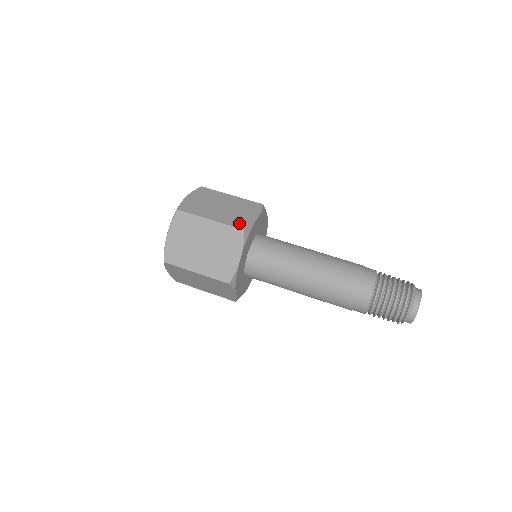
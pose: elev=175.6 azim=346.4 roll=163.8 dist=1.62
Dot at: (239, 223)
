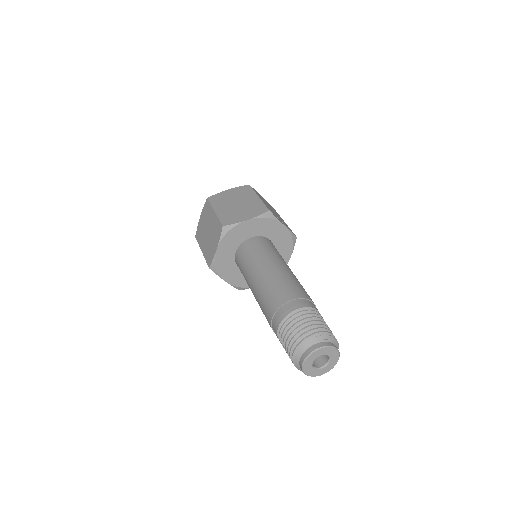
Dot at: (228, 220)
